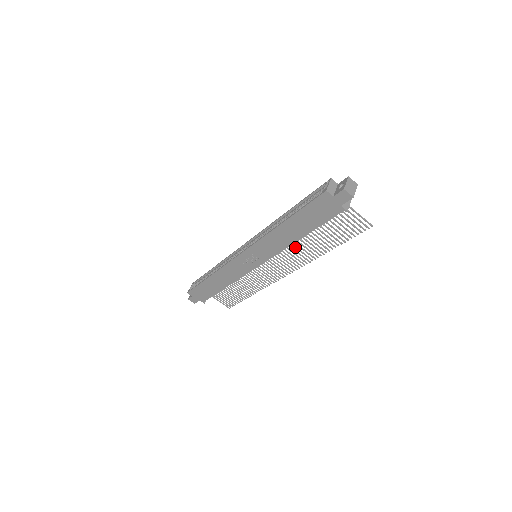
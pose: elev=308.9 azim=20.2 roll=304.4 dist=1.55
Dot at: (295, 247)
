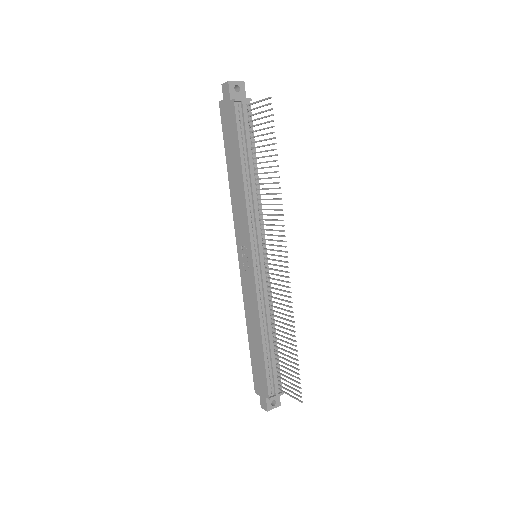
Dot at: (264, 204)
